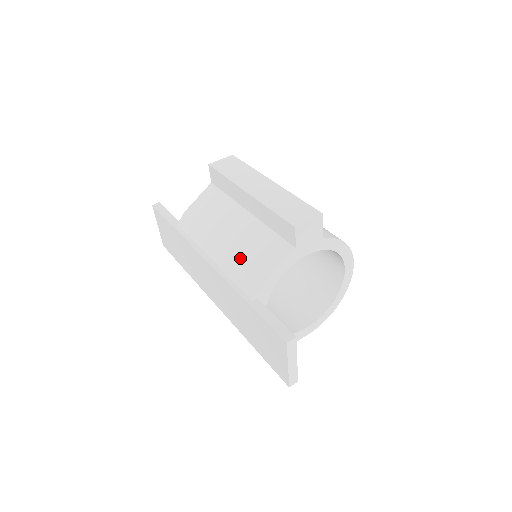
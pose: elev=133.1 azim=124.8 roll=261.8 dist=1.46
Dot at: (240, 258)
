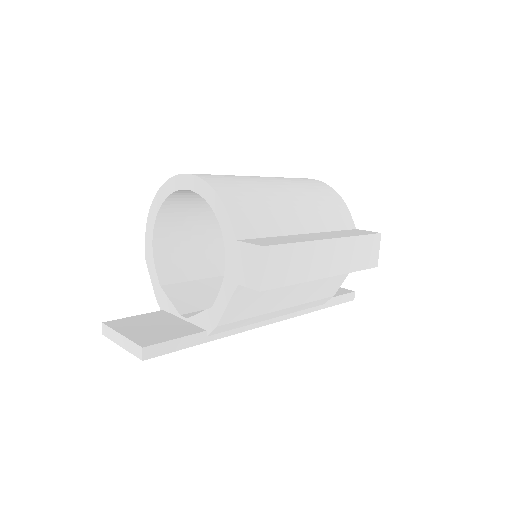
Dot at: (310, 300)
